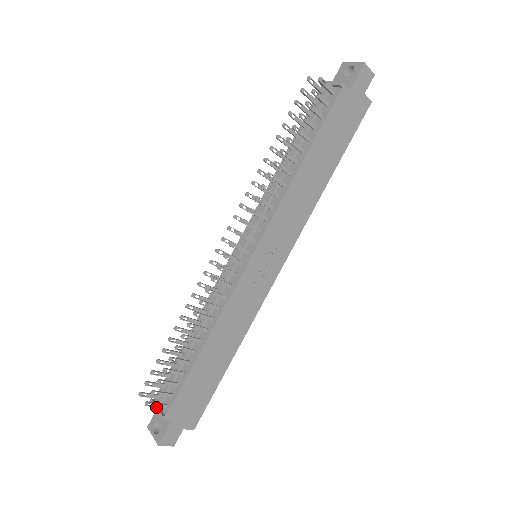
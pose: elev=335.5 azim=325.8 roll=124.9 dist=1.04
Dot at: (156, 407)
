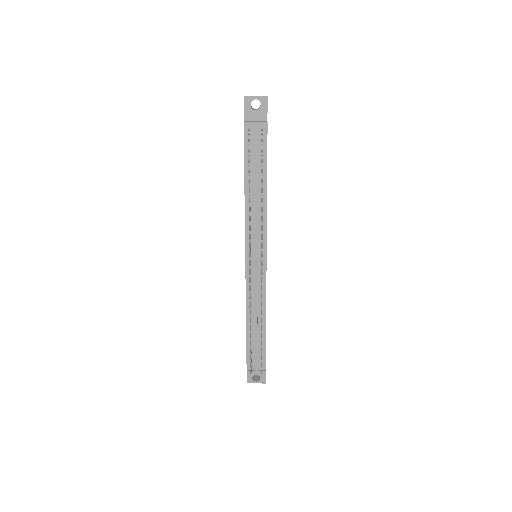
Dot at: (256, 372)
